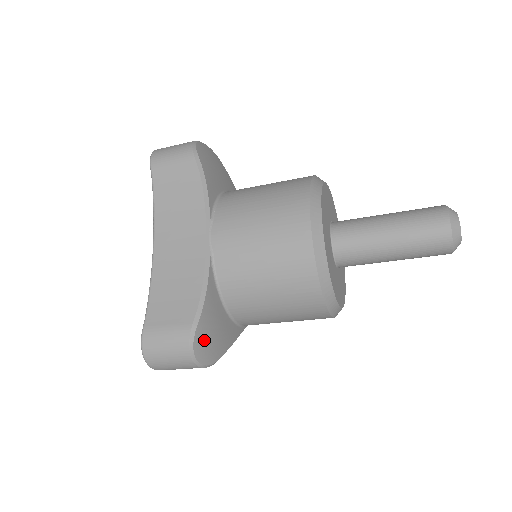
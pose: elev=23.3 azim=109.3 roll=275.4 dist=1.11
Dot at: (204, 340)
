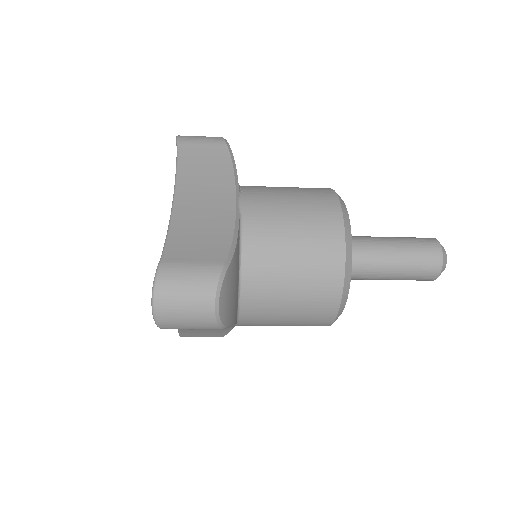
Dot at: (228, 288)
